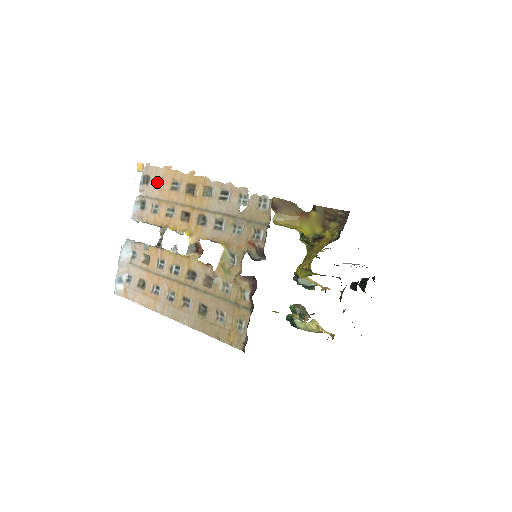
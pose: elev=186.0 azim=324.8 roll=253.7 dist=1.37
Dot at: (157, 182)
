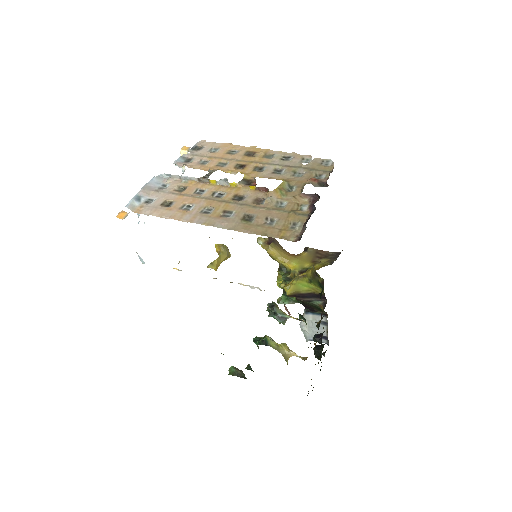
Dot at: (211, 149)
